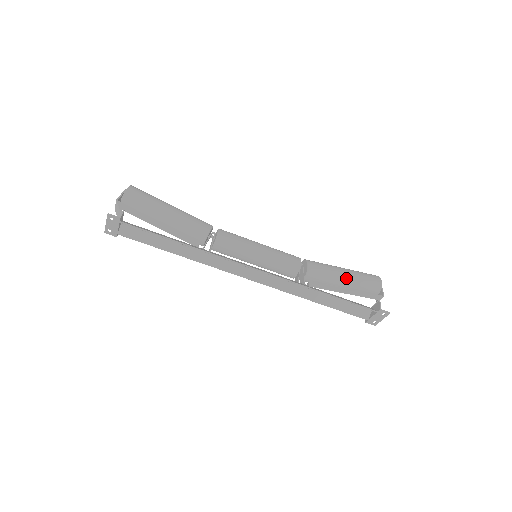
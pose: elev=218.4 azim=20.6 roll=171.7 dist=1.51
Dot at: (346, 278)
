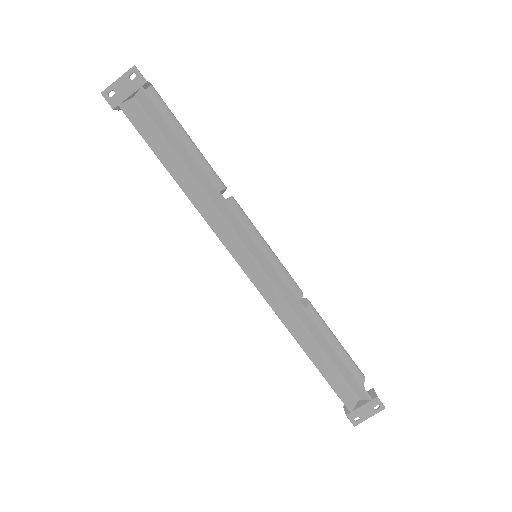
Dot at: (338, 345)
